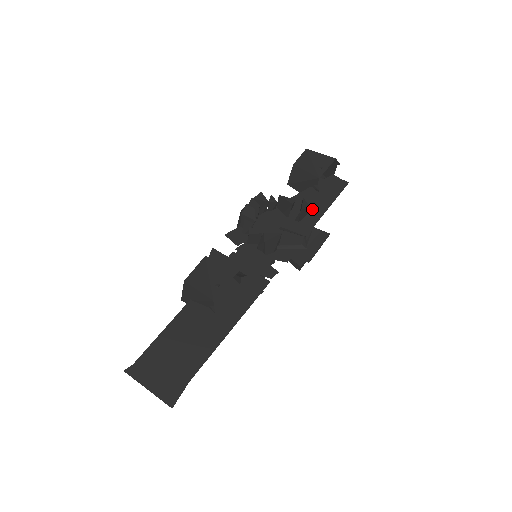
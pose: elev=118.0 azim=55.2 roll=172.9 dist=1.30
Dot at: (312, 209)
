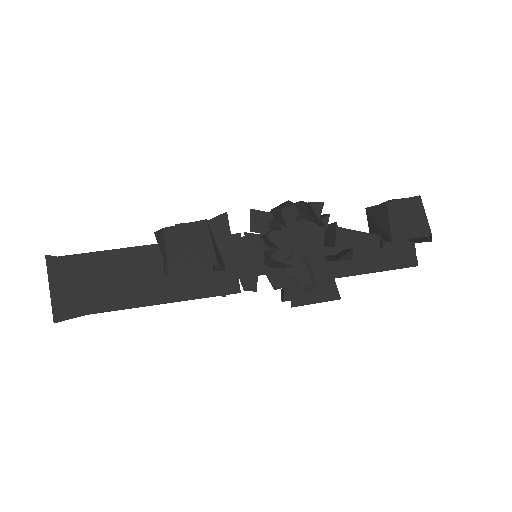
Dot at: (354, 260)
